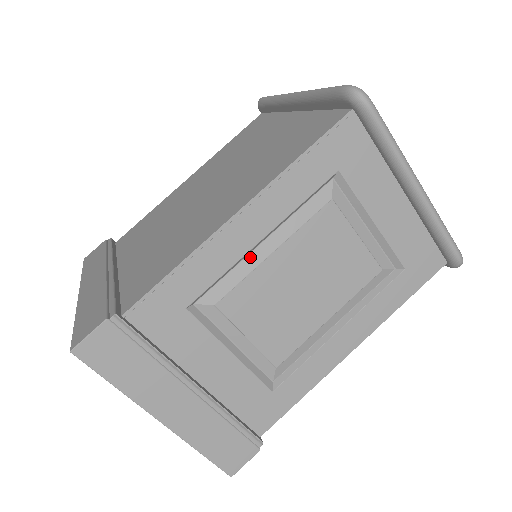
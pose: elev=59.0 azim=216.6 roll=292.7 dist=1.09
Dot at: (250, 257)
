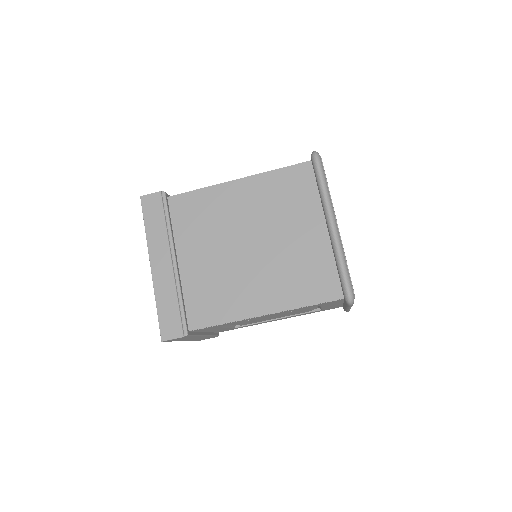
Dot at: occluded
